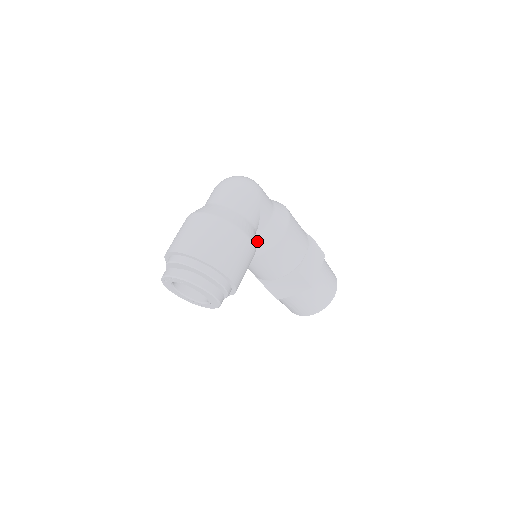
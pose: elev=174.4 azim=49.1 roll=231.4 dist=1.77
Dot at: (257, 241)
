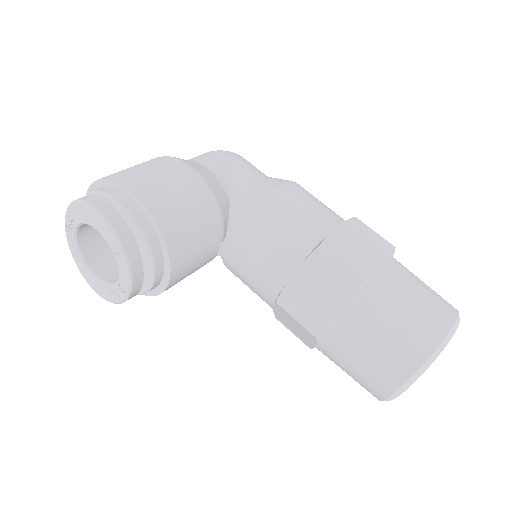
Dot at: (234, 208)
